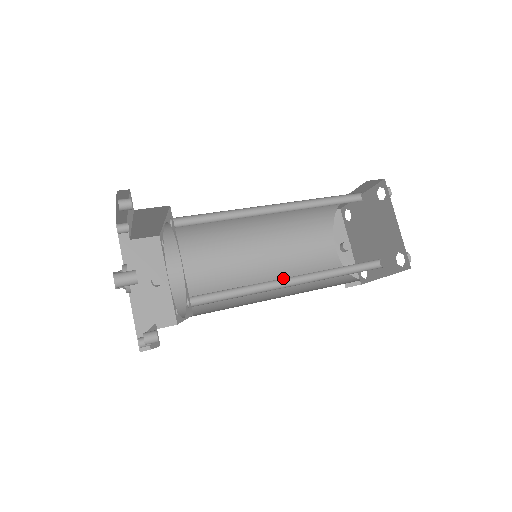
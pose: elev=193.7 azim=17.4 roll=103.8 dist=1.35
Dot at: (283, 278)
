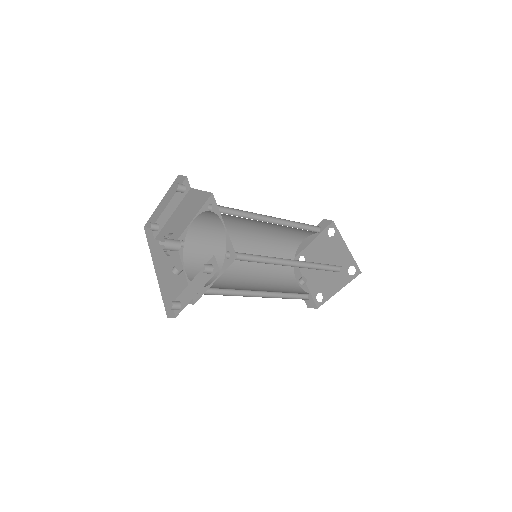
Dot at: (285, 260)
